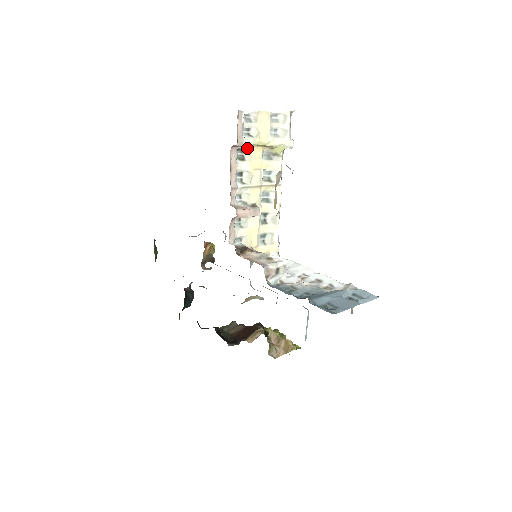
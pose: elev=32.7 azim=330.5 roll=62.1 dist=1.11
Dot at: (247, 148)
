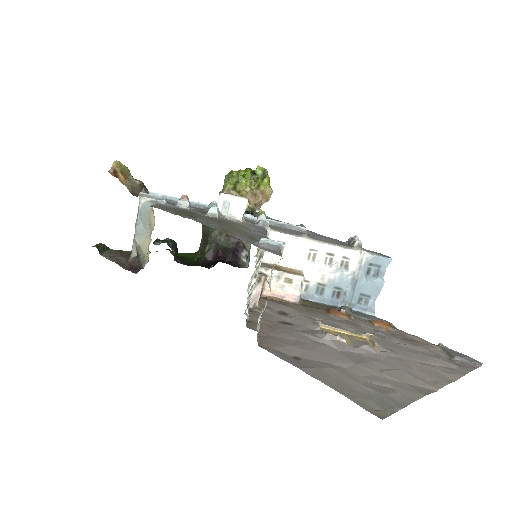
Dot at: occluded
